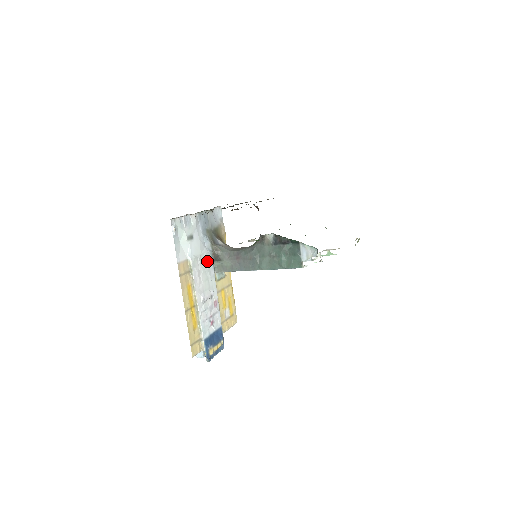
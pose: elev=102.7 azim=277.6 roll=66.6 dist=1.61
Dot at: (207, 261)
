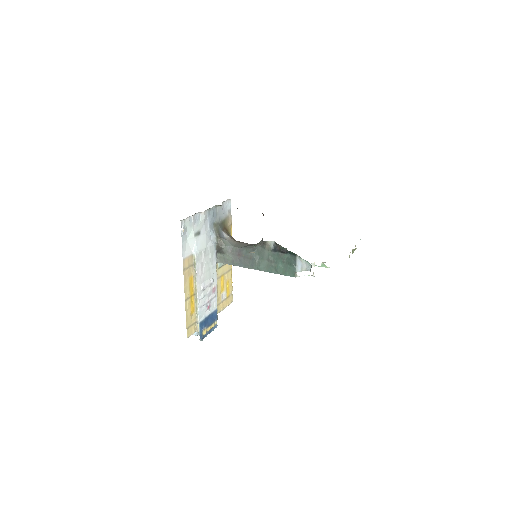
Dot at: (211, 253)
